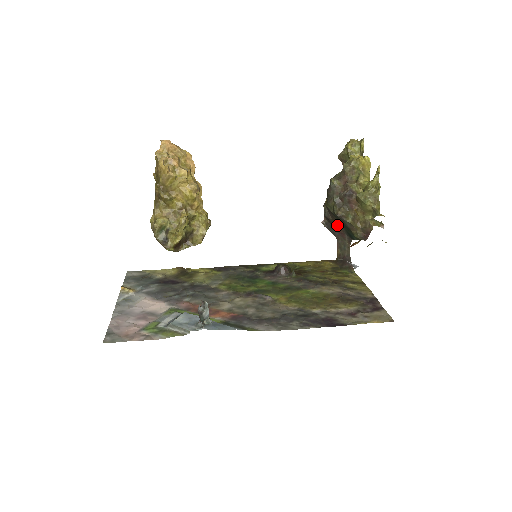
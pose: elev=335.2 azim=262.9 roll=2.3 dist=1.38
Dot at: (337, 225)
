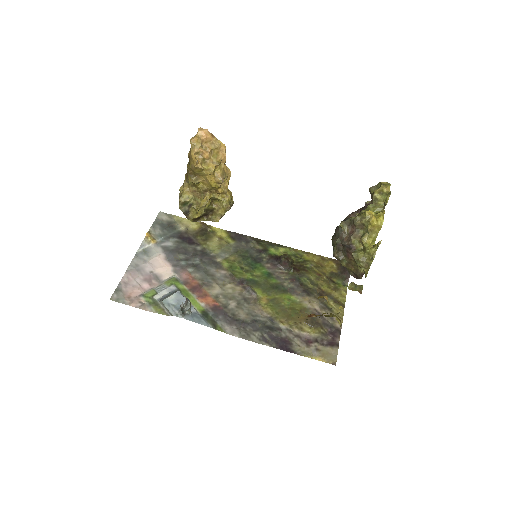
Dot at: occluded
